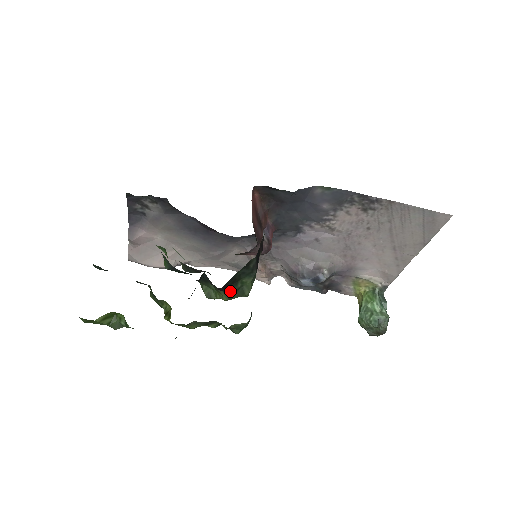
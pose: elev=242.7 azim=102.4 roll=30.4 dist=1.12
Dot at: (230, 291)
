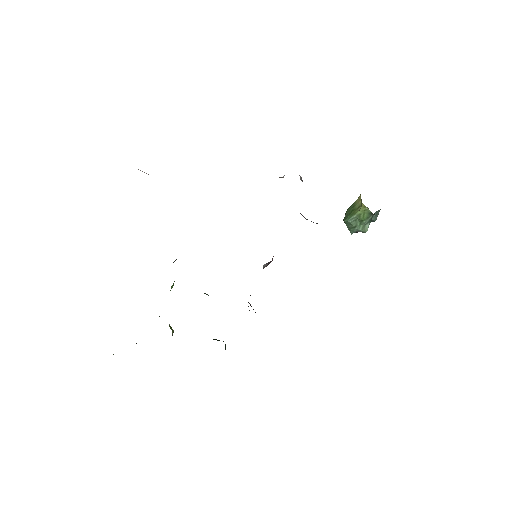
Dot at: occluded
